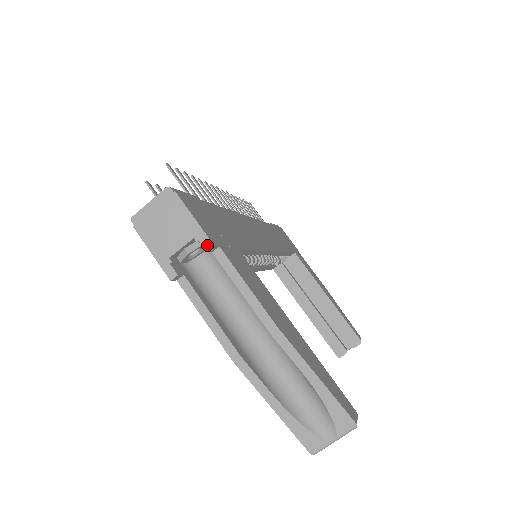
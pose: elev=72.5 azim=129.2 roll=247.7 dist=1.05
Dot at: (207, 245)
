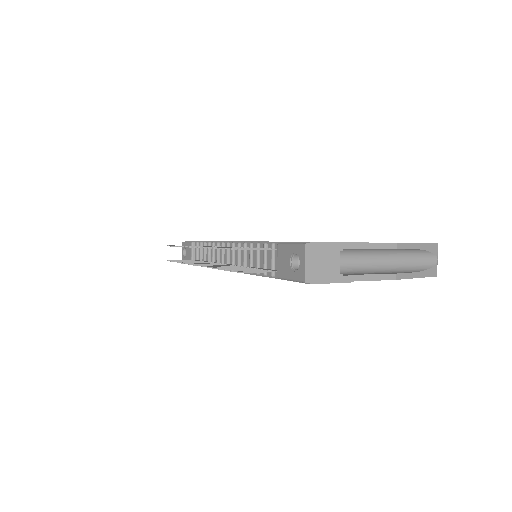
Dot at: (348, 246)
